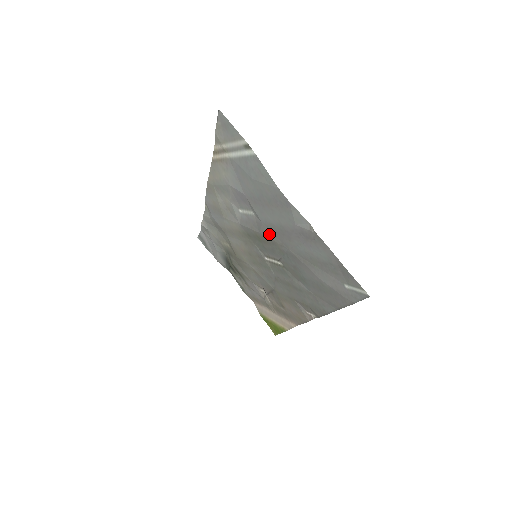
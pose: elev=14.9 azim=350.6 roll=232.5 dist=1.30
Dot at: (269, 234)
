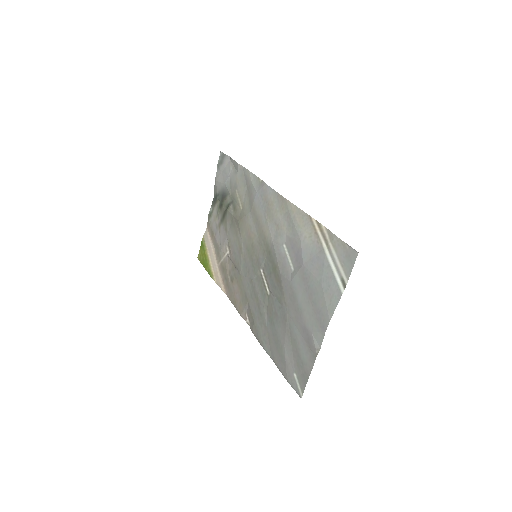
Dot at: (286, 289)
